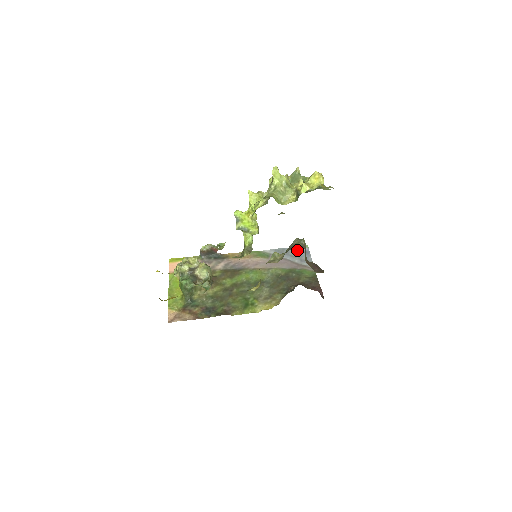
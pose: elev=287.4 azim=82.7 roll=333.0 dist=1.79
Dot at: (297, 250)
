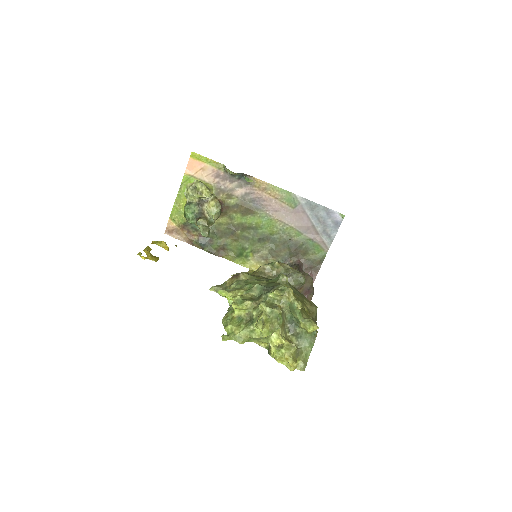
Dot at: (329, 216)
